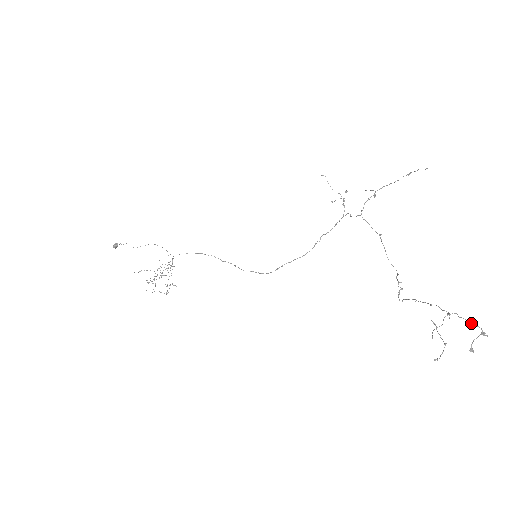
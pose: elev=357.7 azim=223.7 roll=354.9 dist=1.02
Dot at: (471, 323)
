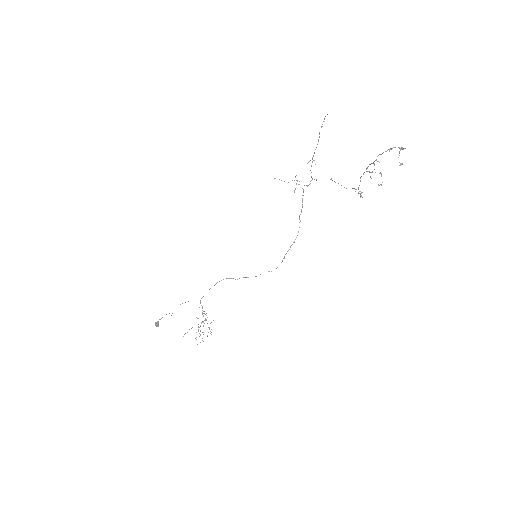
Dot at: (389, 149)
